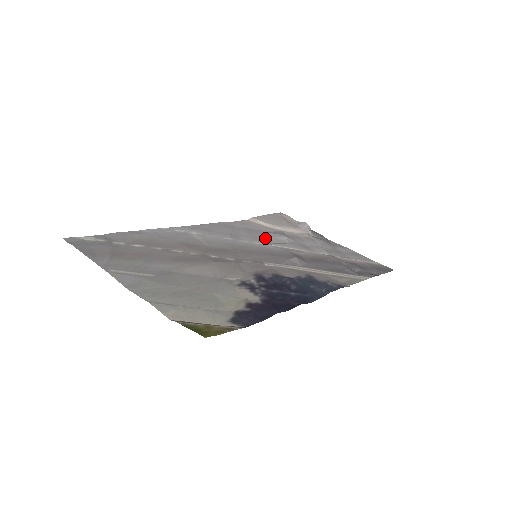
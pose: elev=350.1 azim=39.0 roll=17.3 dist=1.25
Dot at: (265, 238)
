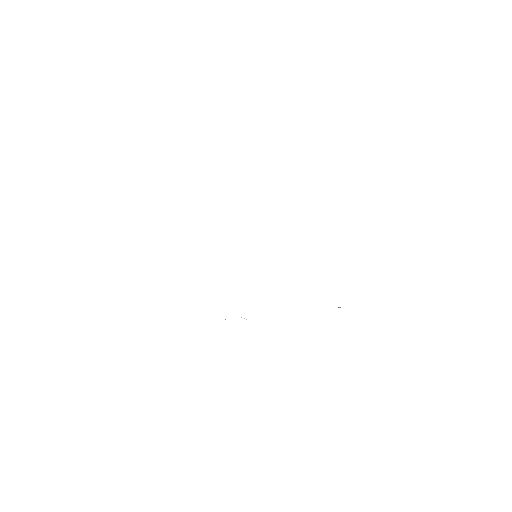
Dot at: occluded
